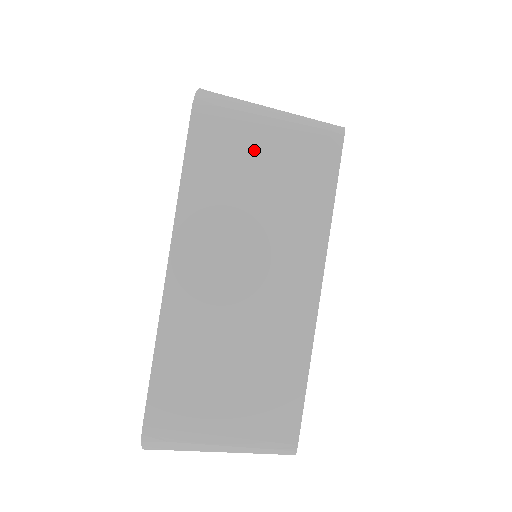
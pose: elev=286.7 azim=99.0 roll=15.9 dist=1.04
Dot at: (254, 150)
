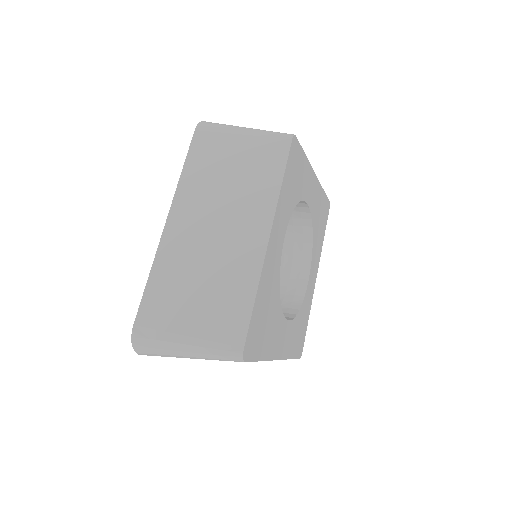
Dot at: (231, 149)
